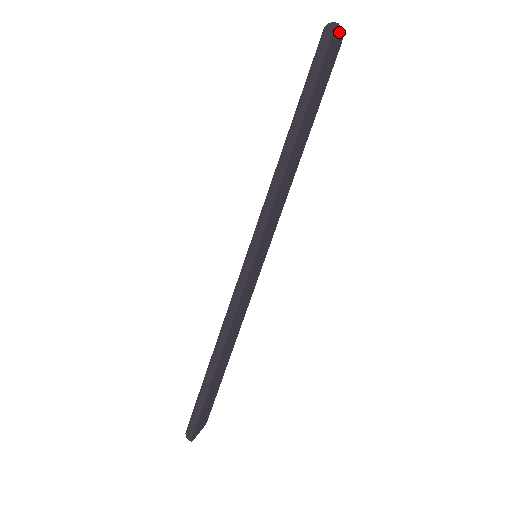
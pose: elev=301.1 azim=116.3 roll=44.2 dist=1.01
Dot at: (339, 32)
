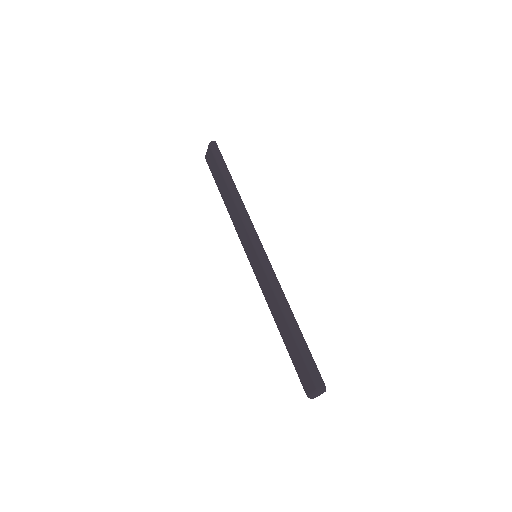
Dot at: occluded
